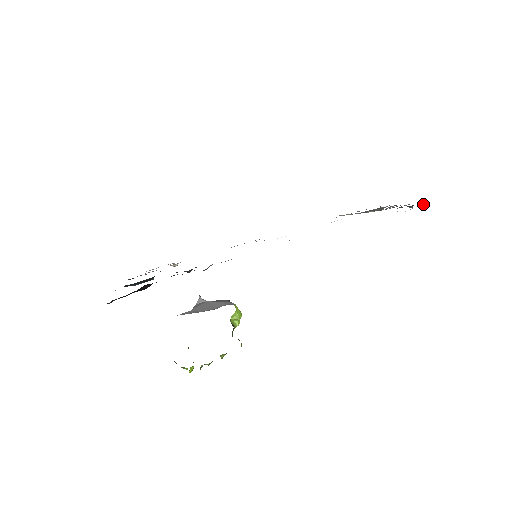
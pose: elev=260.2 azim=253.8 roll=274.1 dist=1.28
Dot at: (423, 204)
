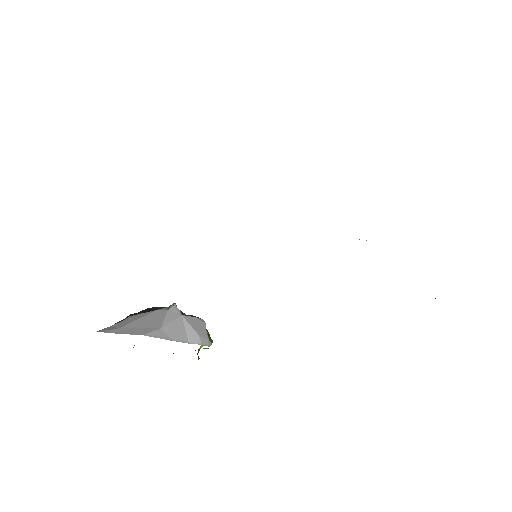
Dot at: occluded
